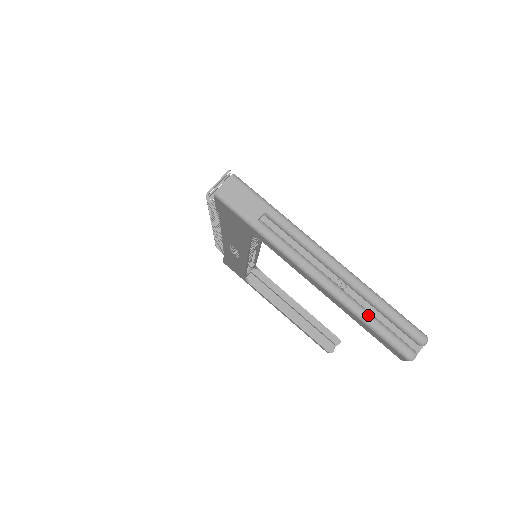
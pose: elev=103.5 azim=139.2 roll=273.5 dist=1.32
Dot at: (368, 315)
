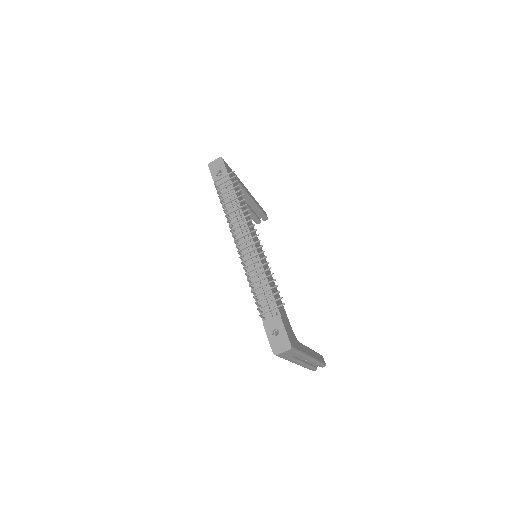
Dot at: (309, 368)
